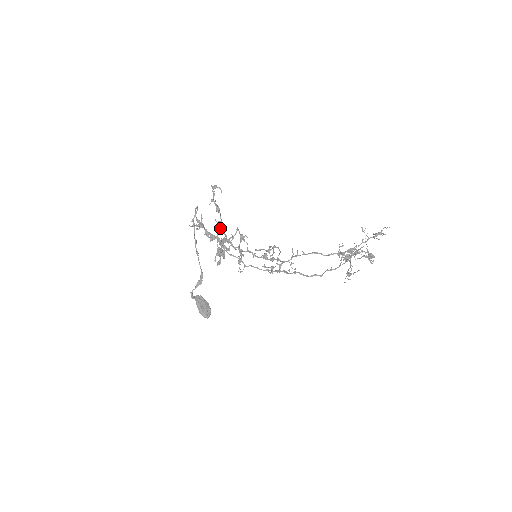
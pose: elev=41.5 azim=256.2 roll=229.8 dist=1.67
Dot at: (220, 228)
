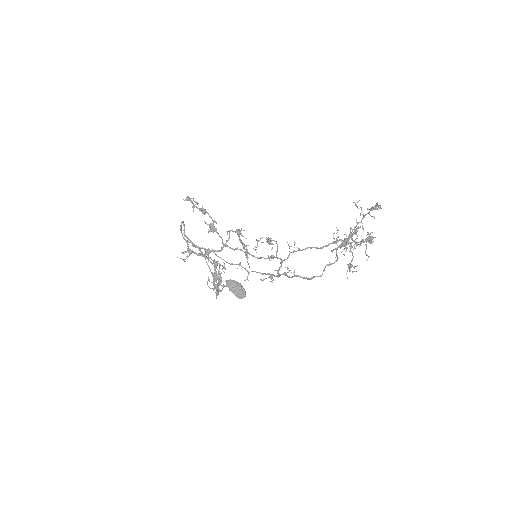
Dot at: (214, 231)
